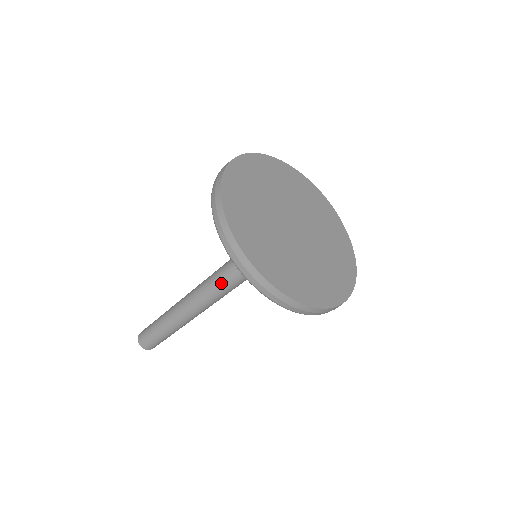
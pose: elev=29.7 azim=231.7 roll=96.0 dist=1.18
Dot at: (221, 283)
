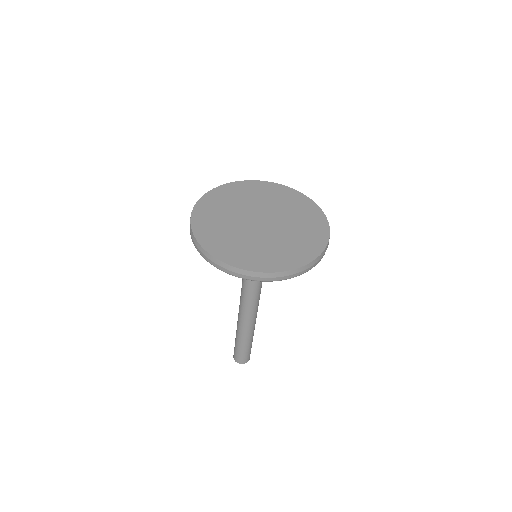
Dot at: (246, 287)
